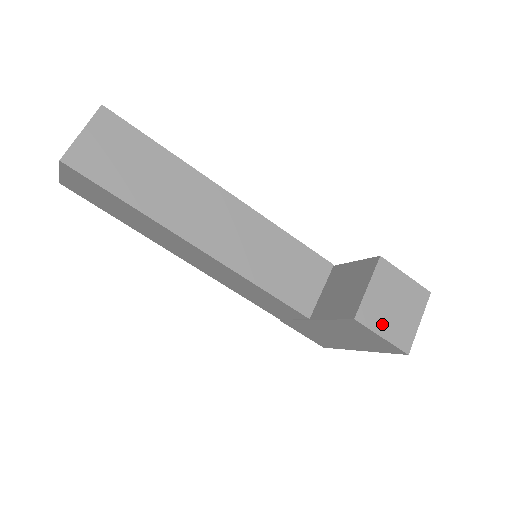
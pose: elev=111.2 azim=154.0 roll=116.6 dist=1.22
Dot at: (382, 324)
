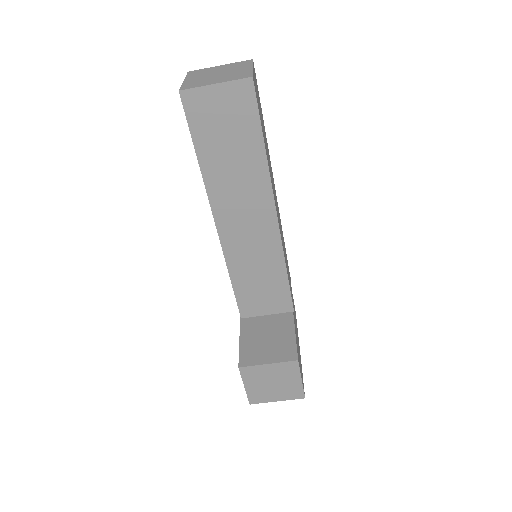
Dot at: (253, 383)
